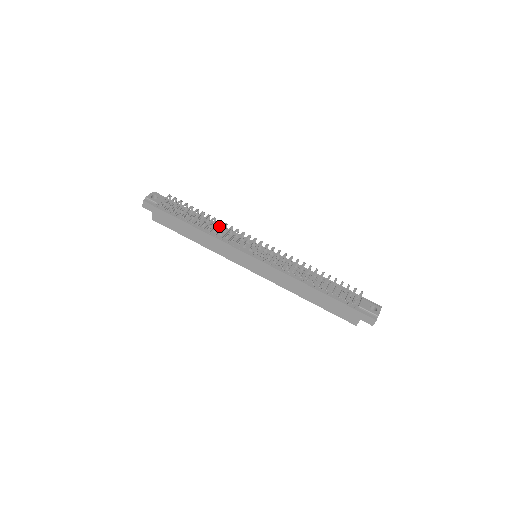
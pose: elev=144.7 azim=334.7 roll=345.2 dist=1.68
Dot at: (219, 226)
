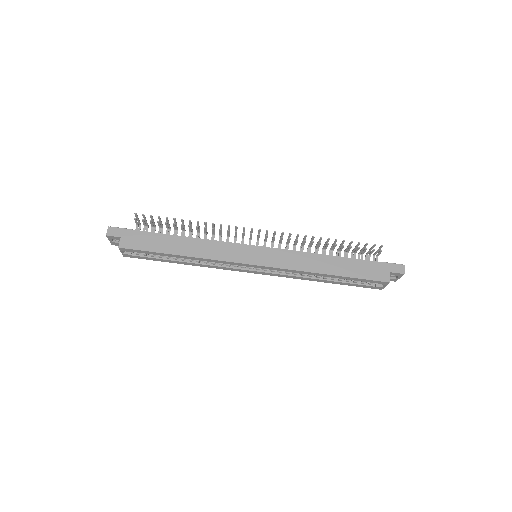
Dot at: occluded
